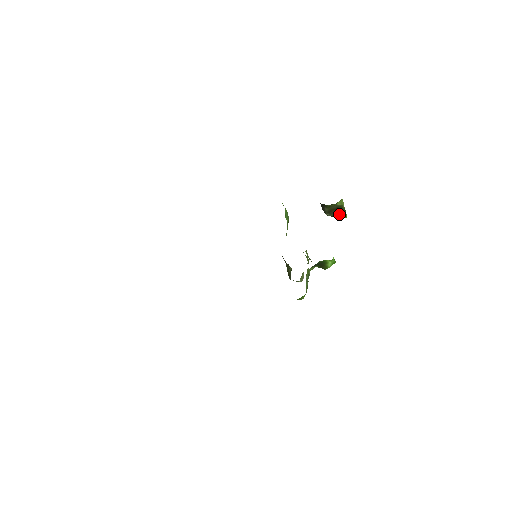
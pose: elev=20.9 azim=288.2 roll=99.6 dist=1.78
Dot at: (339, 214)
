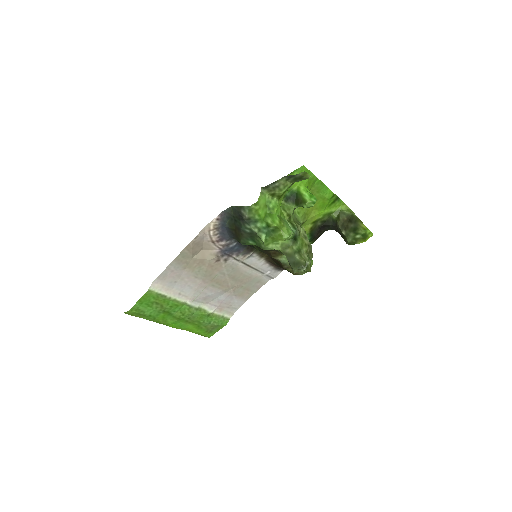
Dot at: (355, 226)
